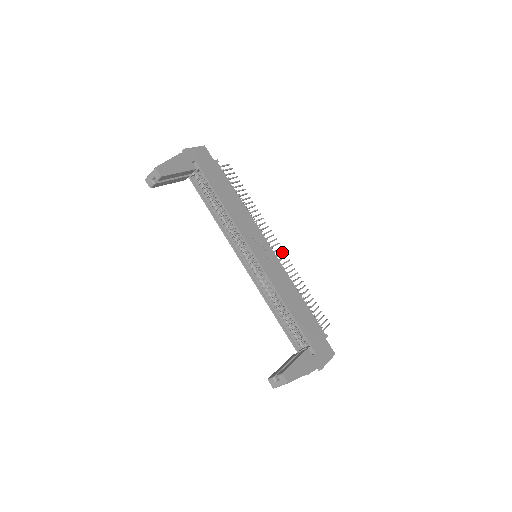
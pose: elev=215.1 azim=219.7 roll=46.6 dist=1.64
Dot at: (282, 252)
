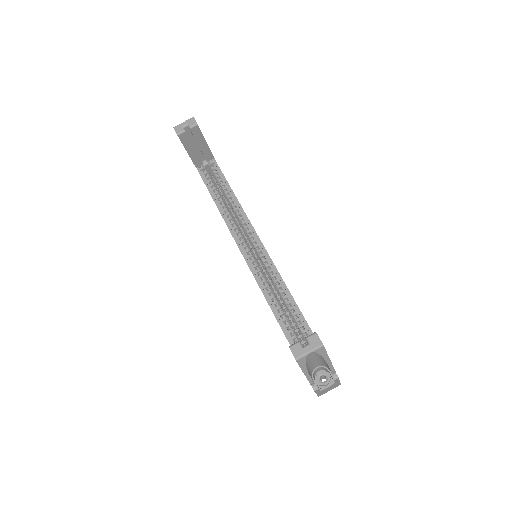
Dot at: occluded
